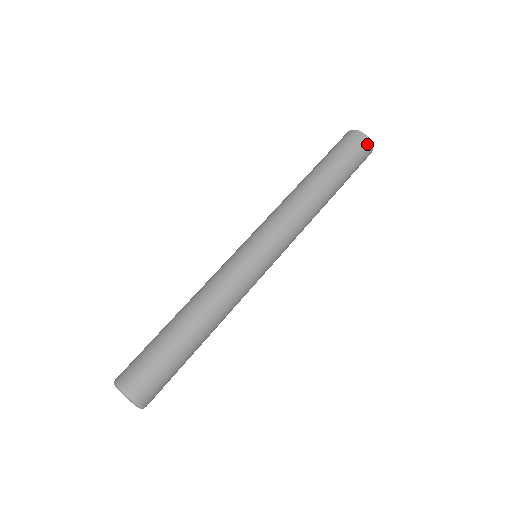
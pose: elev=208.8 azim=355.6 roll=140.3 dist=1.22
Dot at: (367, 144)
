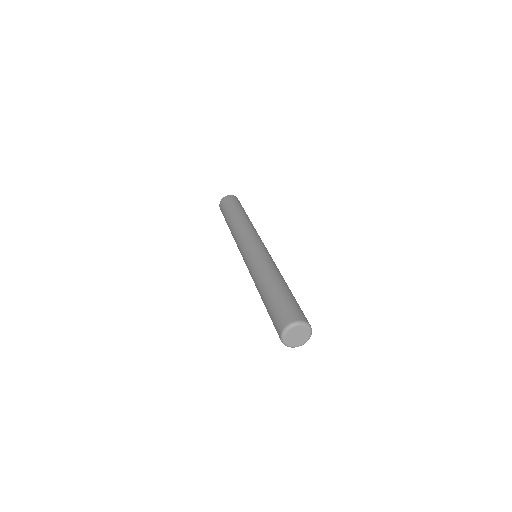
Dot at: occluded
